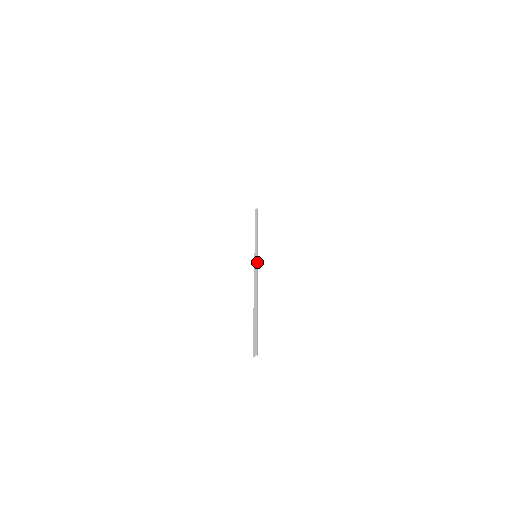
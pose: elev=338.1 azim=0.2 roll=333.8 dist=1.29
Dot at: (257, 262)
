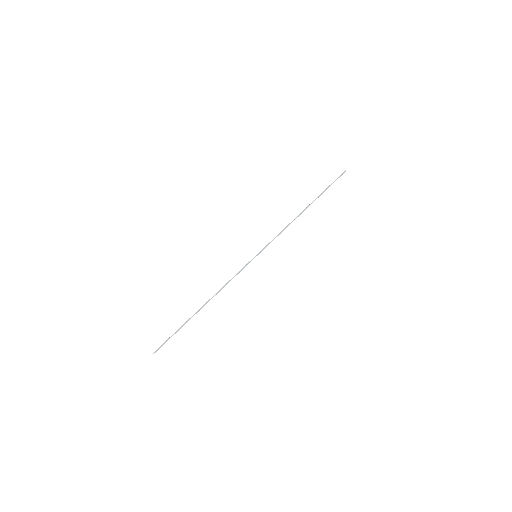
Dot at: occluded
